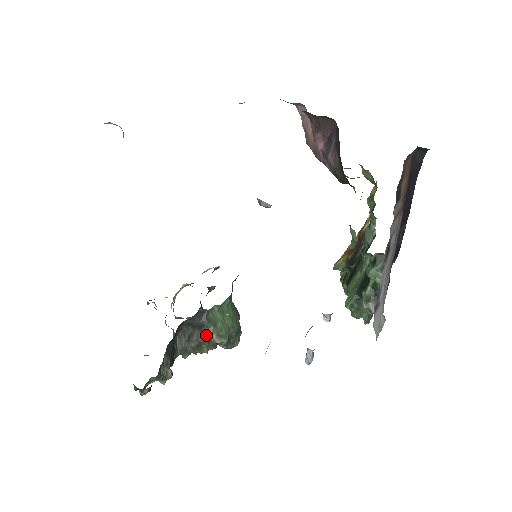
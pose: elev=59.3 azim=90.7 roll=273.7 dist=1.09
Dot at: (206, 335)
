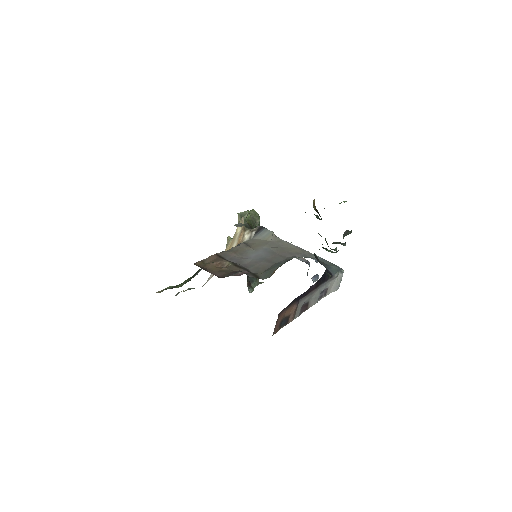
Dot at: occluded
